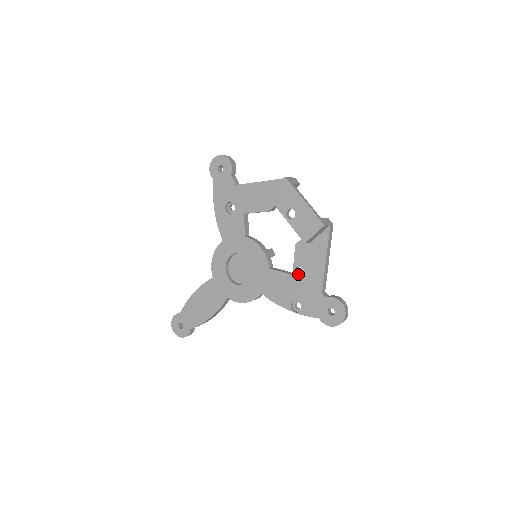
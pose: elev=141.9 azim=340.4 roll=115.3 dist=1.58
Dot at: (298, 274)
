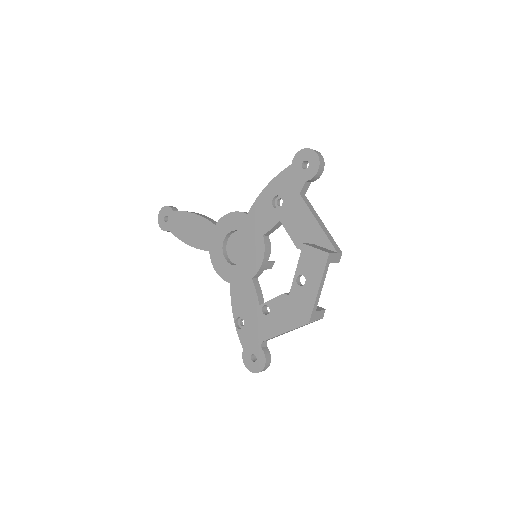
Dot at: (265, 308)
